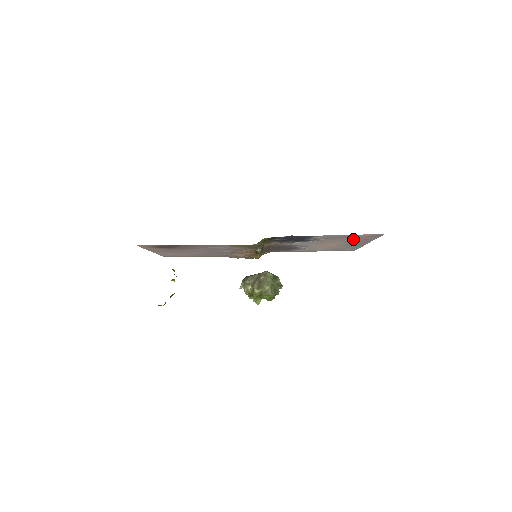
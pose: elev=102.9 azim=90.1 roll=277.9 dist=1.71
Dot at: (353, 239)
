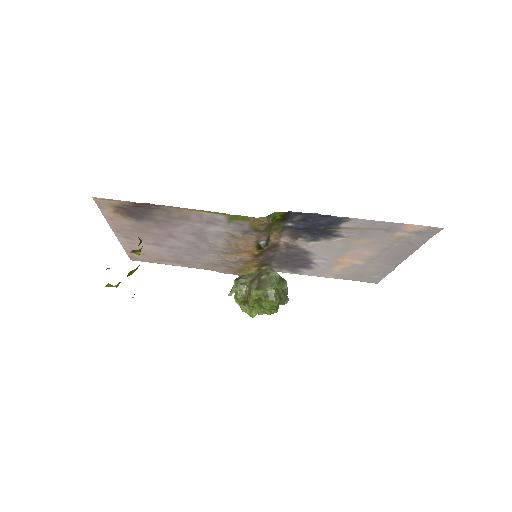
Dot at: (392, 241)
